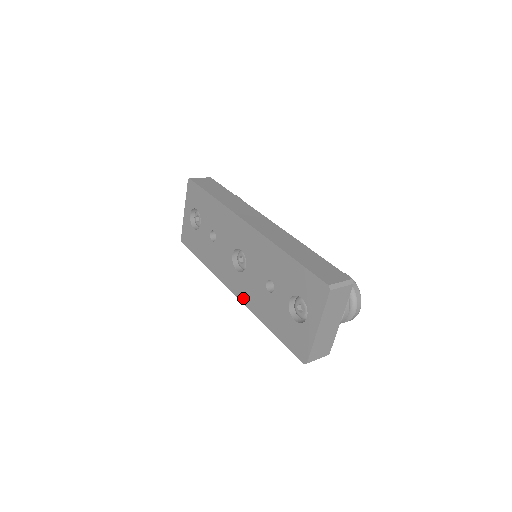
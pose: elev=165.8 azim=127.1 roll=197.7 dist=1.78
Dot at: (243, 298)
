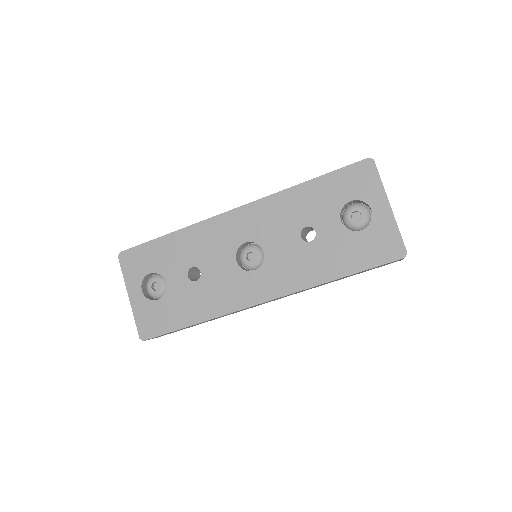
Dot at: (282, 289)
